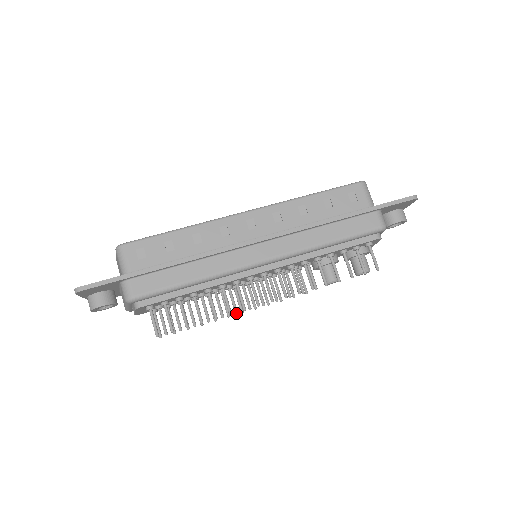
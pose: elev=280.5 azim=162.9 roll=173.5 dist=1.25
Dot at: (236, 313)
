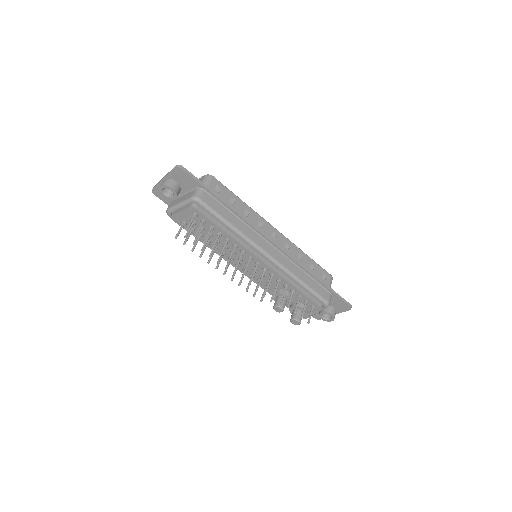
Dot at: (226, 267)
